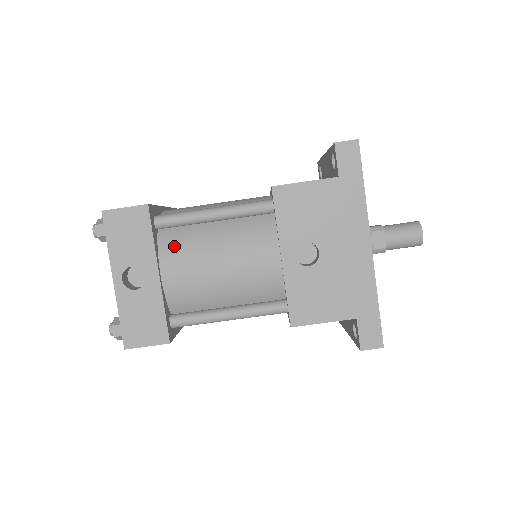
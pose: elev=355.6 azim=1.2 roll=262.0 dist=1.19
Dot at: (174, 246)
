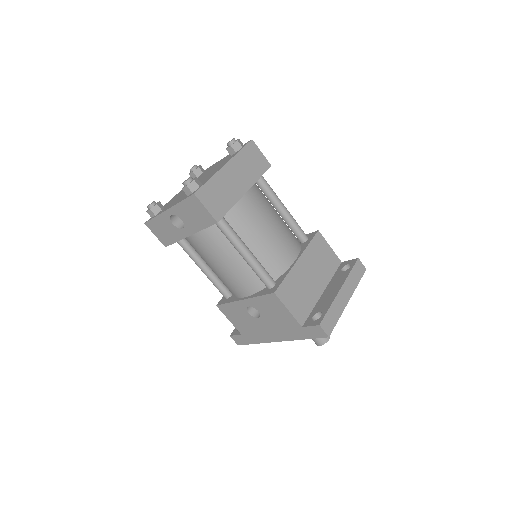
Dot at: (211, 237)
